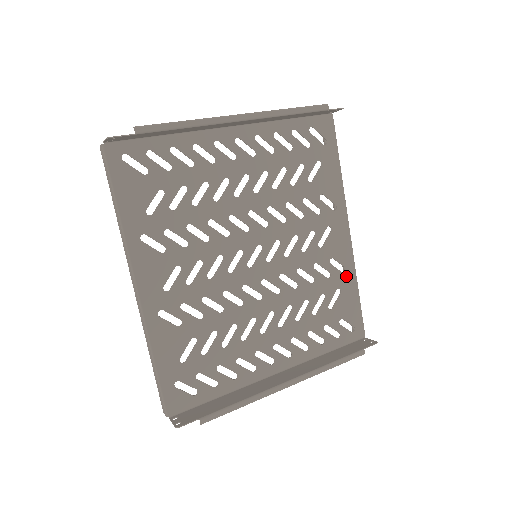
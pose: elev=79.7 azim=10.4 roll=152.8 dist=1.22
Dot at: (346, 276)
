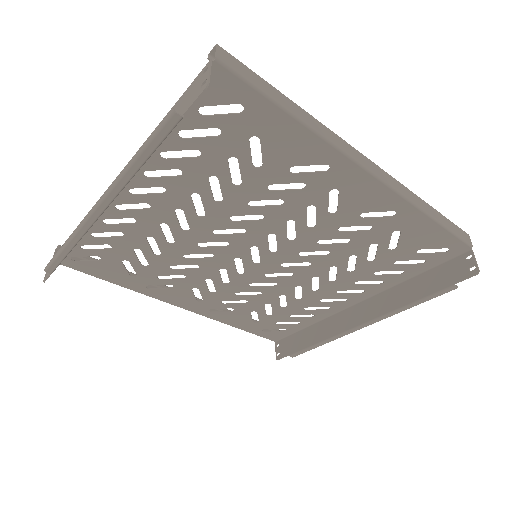
Dot at: (400, 217)
